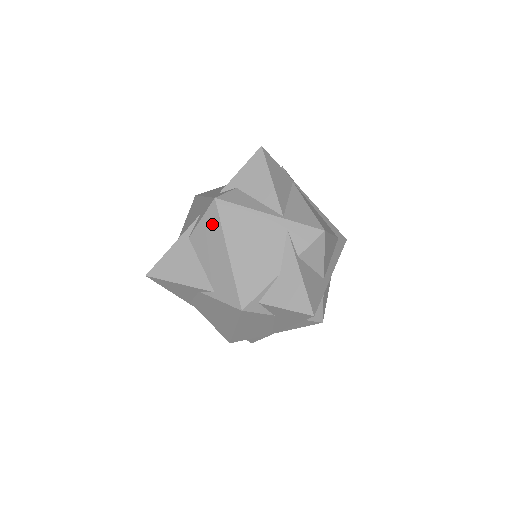
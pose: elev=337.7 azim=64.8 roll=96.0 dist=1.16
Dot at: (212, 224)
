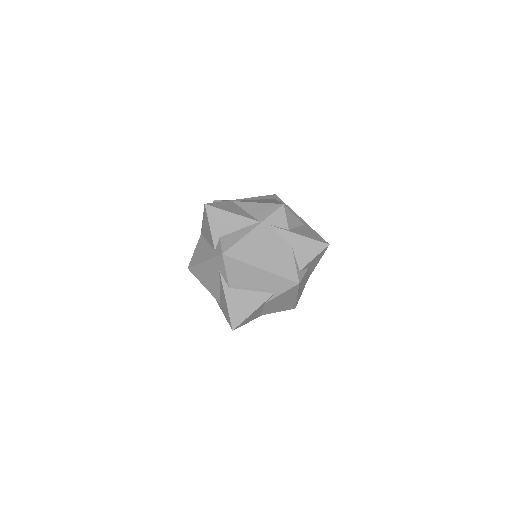
Dot at: (236, 267)
